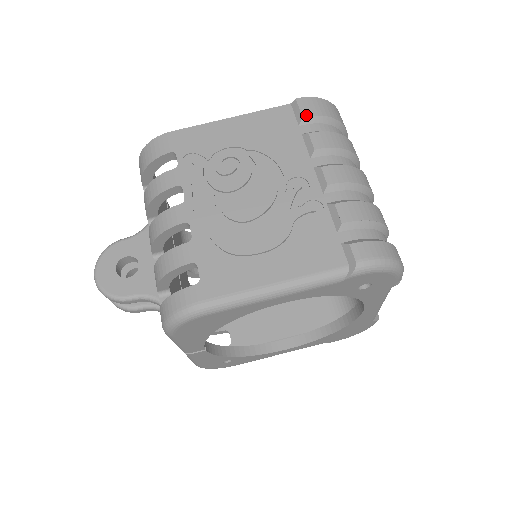
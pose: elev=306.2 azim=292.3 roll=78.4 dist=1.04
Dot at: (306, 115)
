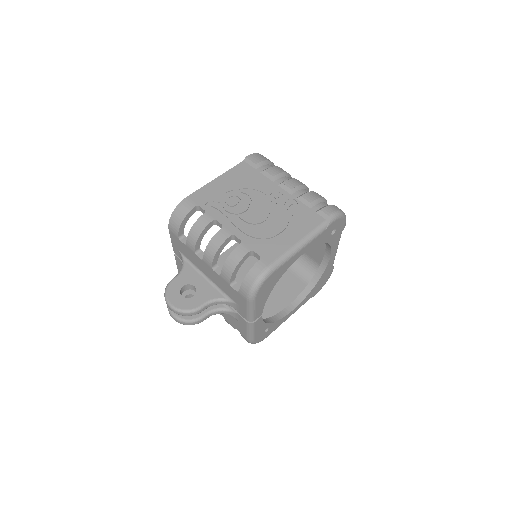
Dot at: (257, 163)
